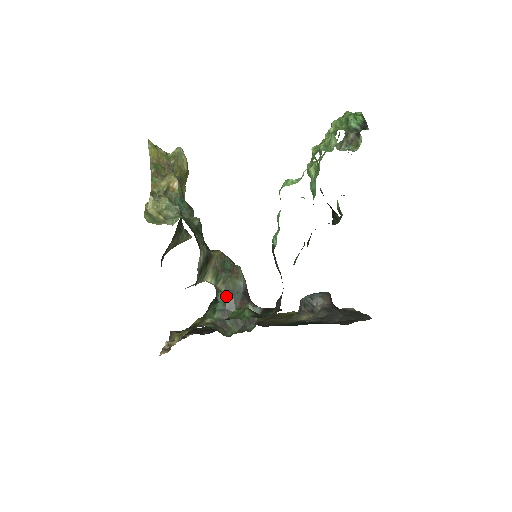
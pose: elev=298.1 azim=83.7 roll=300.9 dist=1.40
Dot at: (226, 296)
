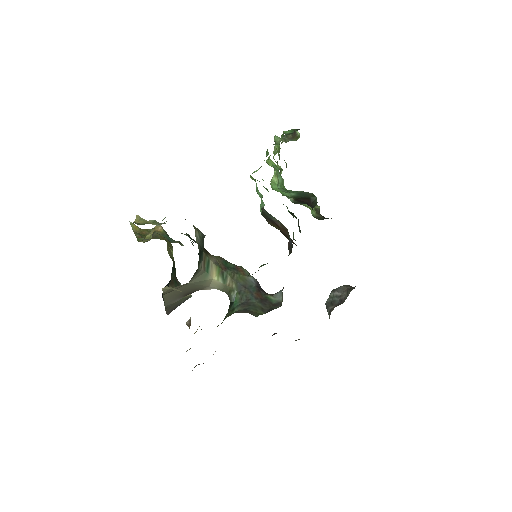
Dot at: (239, 292)
